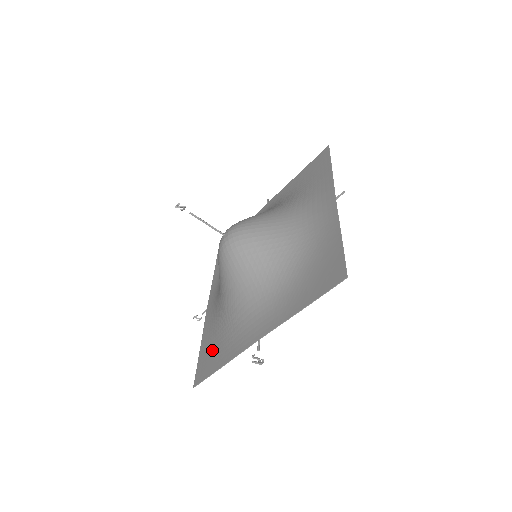
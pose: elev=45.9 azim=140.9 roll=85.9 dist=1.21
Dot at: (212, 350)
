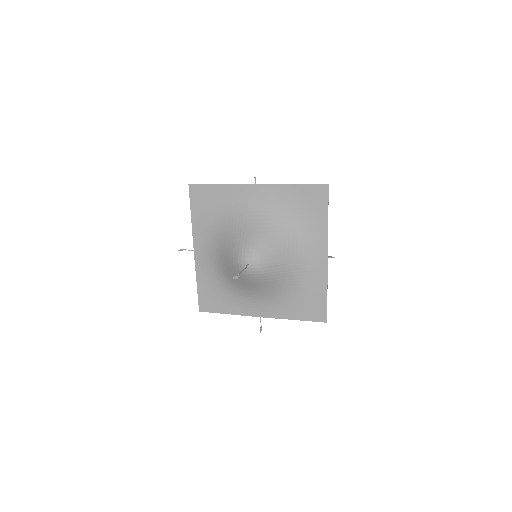
Dot at: (214, 296)
